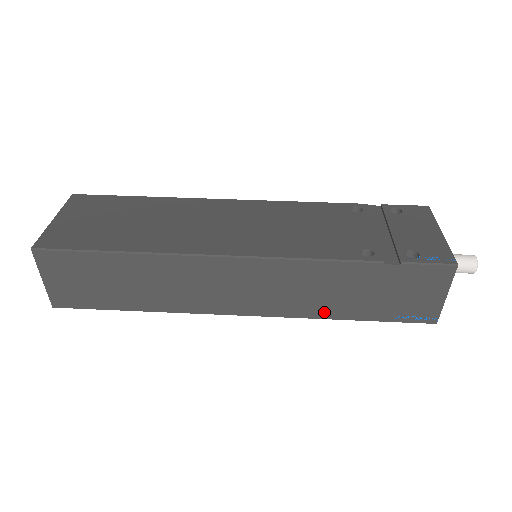
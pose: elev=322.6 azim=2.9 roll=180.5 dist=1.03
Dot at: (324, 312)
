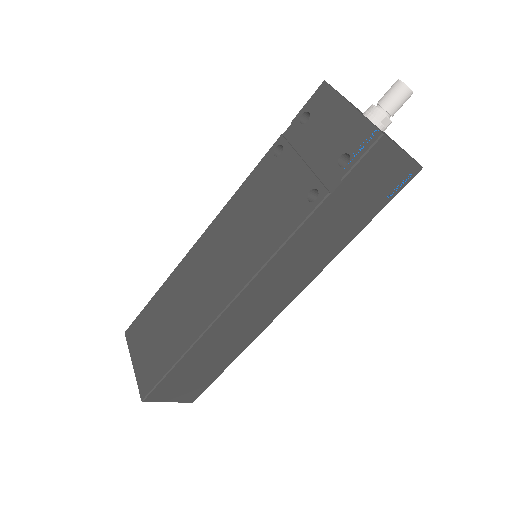
Dot at: (336, 249)
